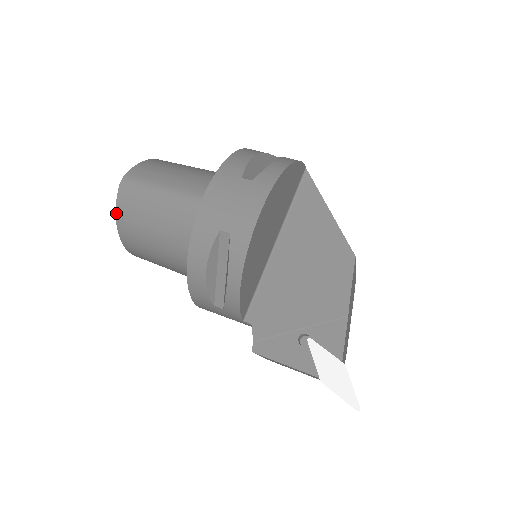
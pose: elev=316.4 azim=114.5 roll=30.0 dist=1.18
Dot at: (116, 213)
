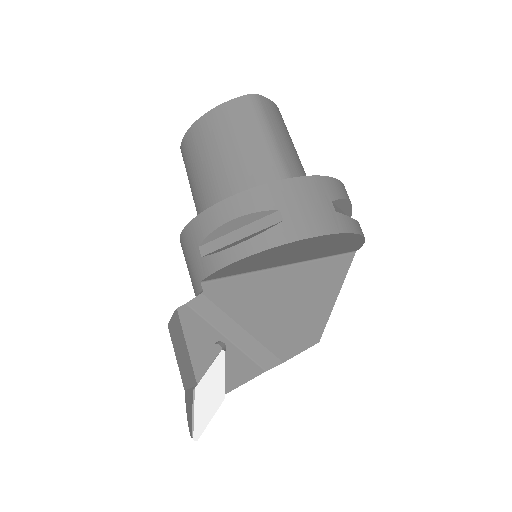
Dot at: (219, 106)
